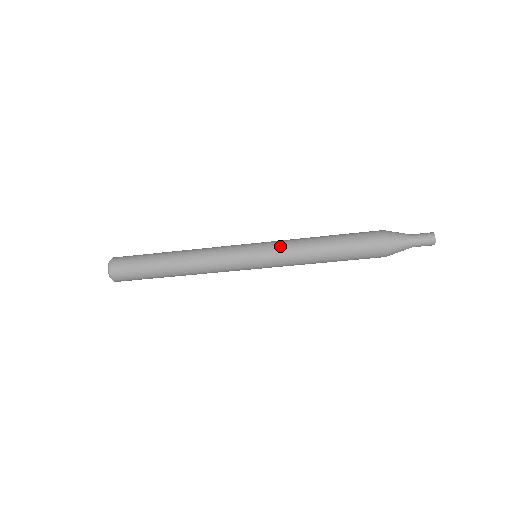
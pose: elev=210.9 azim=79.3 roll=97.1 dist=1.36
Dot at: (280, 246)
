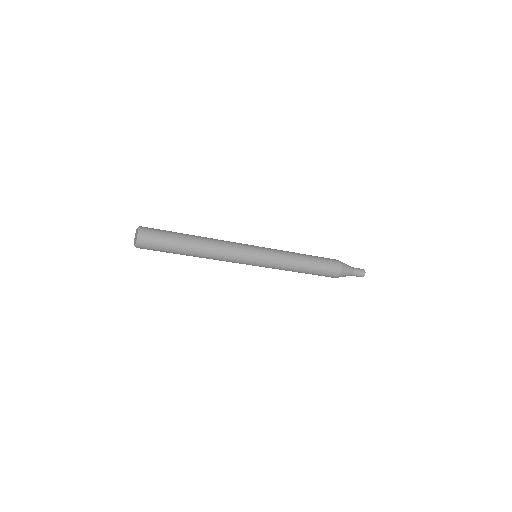
Dot at: (278, 252)
